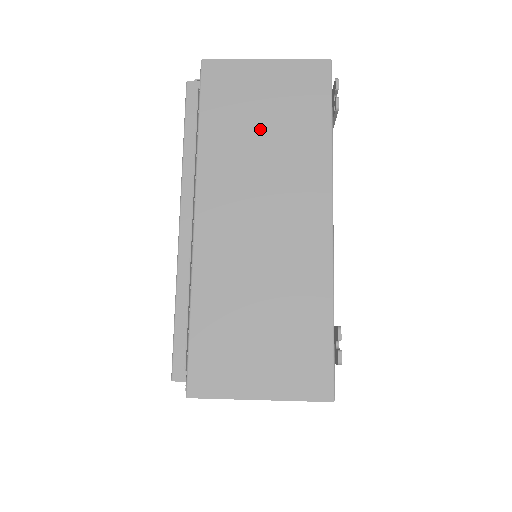
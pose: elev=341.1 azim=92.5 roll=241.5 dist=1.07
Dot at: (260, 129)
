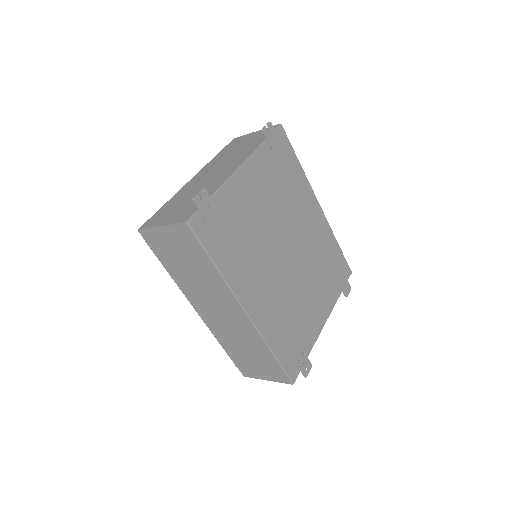
Dot at: (236, 150)
